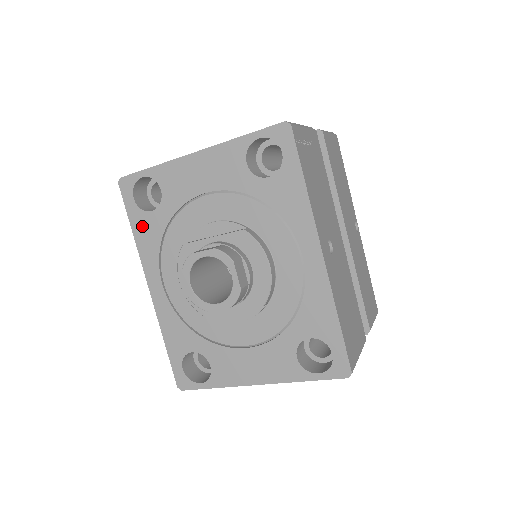
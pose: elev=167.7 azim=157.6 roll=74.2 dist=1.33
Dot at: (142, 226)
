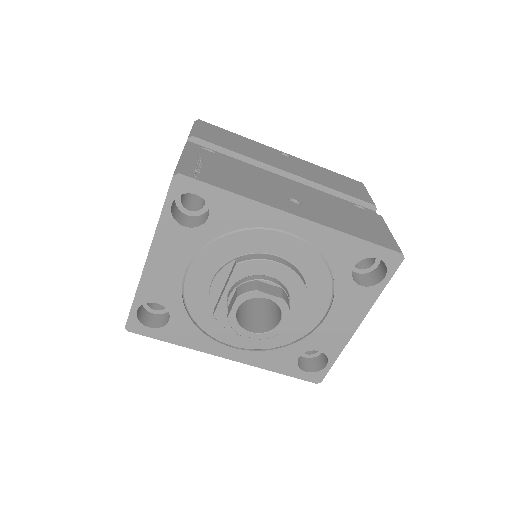
Dot at: (175, 335)
